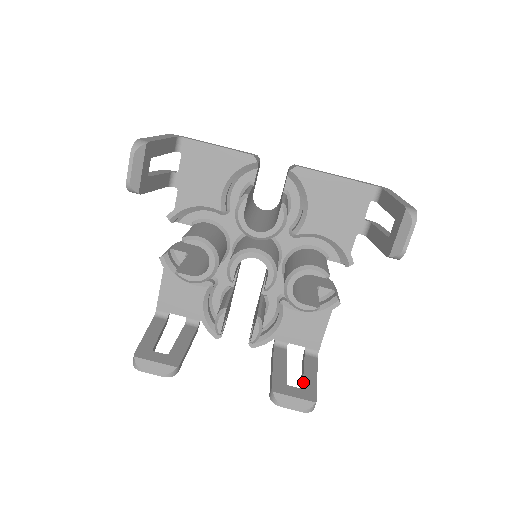
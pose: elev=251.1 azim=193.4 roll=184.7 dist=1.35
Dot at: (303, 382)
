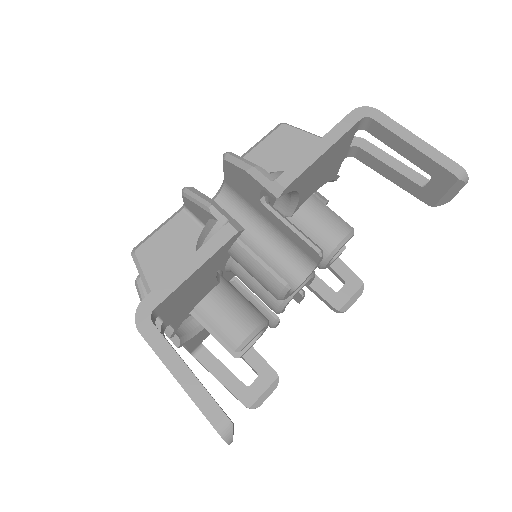
Dot at: (339, 276)
